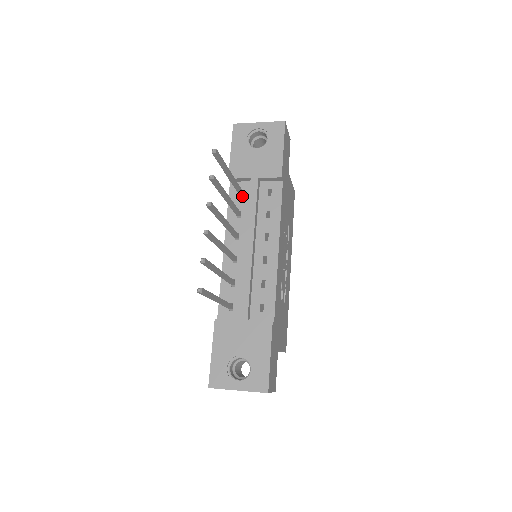
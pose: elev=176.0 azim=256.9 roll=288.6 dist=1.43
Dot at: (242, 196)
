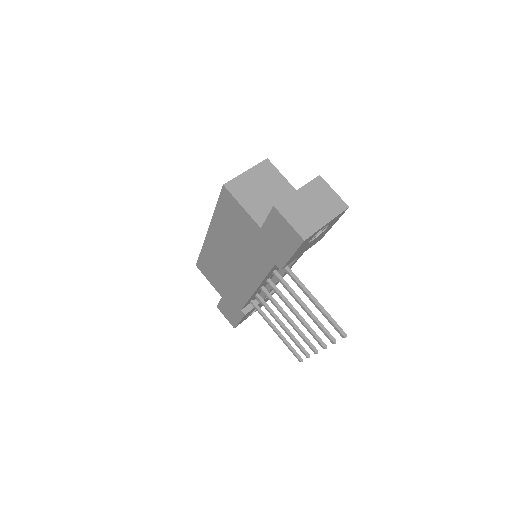
Dot at: occluded
